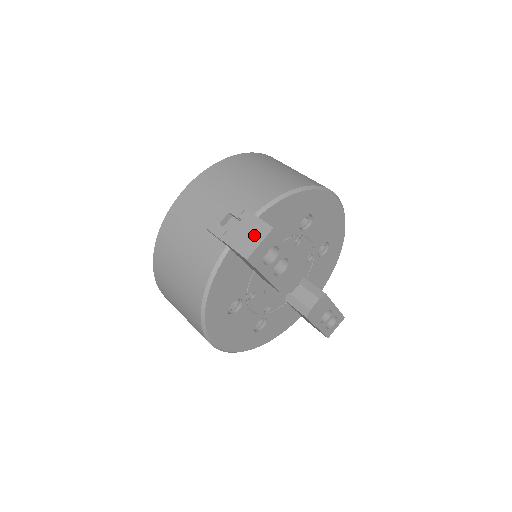
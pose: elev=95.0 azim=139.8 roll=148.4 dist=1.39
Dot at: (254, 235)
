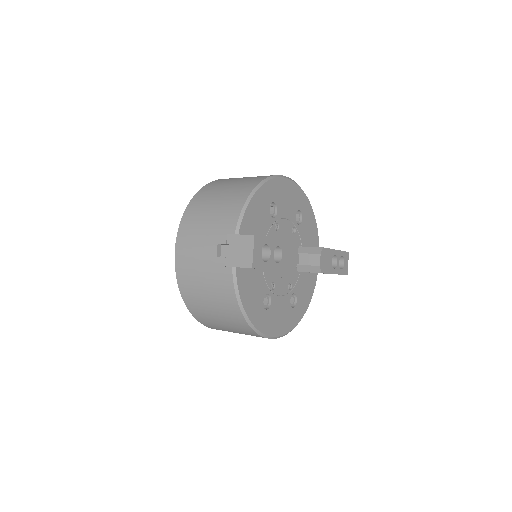
Dot at: (245, 249)
